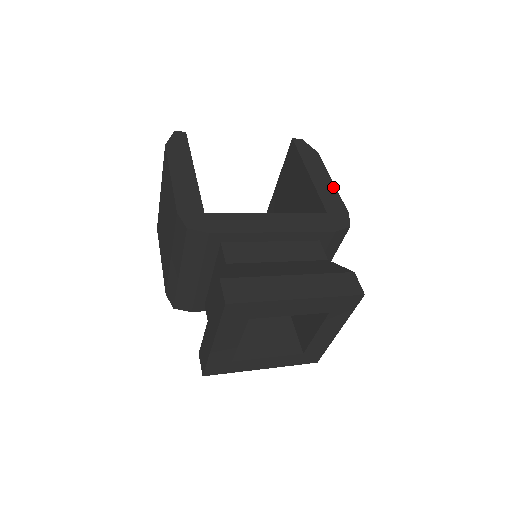
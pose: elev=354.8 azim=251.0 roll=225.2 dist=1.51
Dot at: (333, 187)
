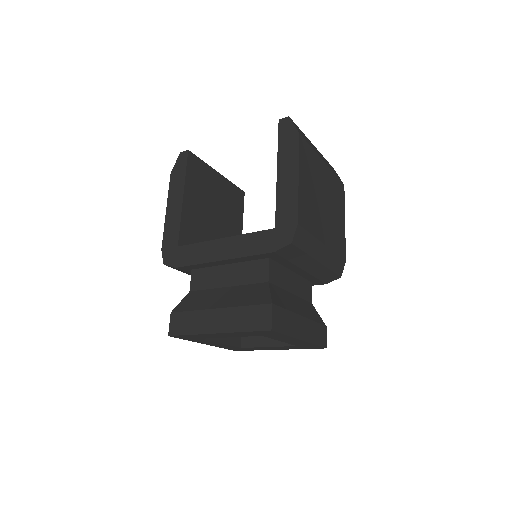
Dot at: (295, 187)
